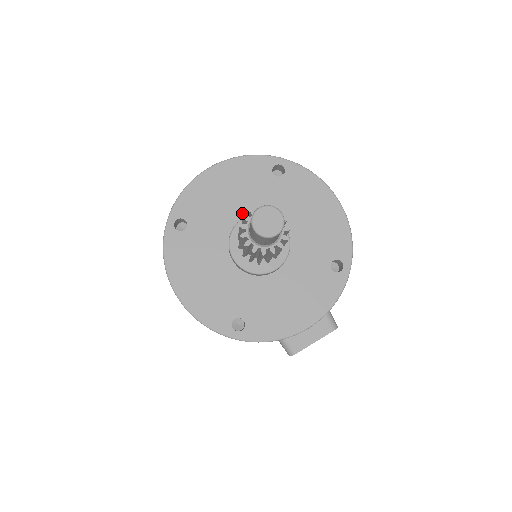
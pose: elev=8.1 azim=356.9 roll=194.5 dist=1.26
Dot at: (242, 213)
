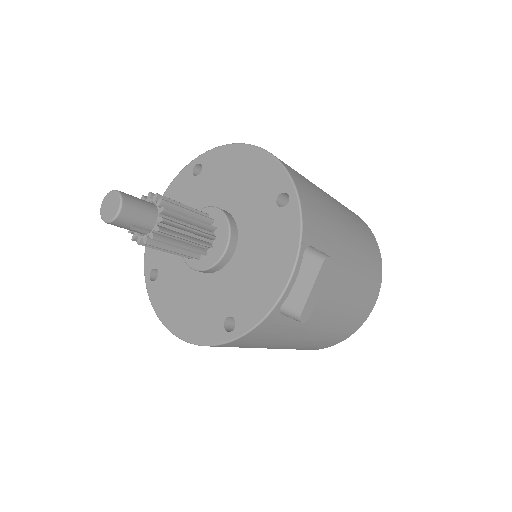
Dot at: occluded
